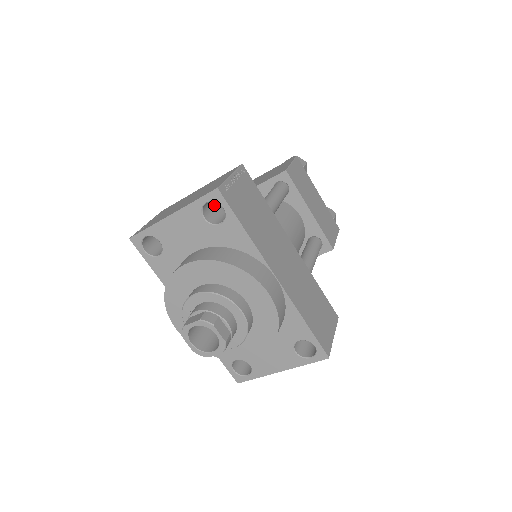
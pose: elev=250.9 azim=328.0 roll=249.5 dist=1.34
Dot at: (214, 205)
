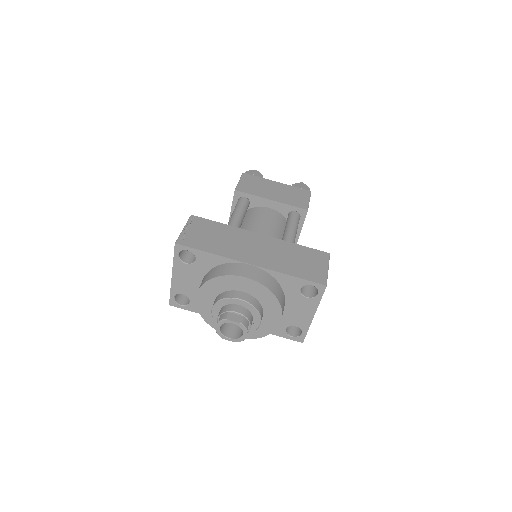
Dot at: occluded
